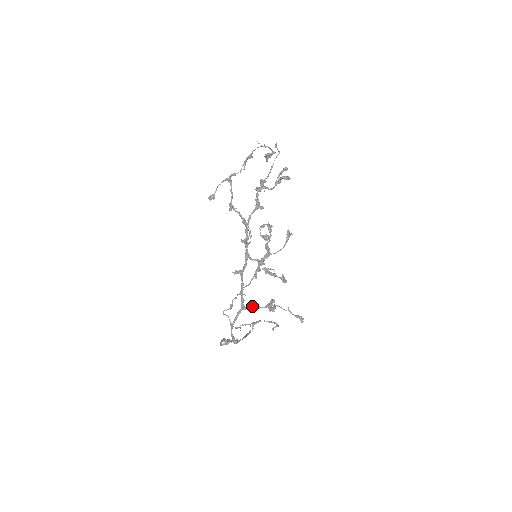
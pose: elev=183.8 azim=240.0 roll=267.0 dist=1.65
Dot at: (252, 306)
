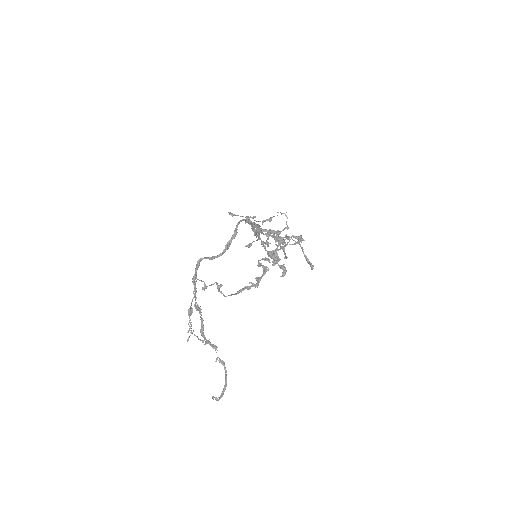
Dot at: (264, 229)
